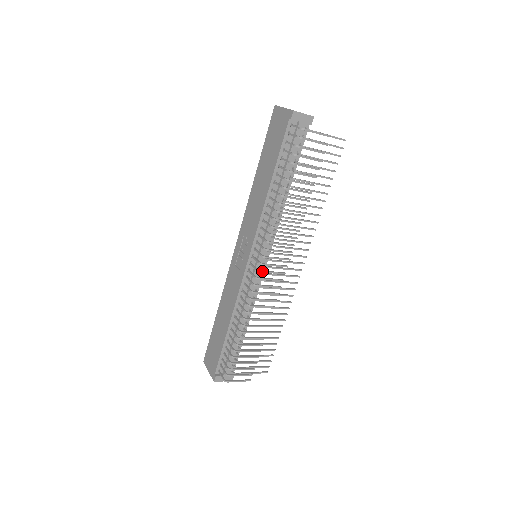
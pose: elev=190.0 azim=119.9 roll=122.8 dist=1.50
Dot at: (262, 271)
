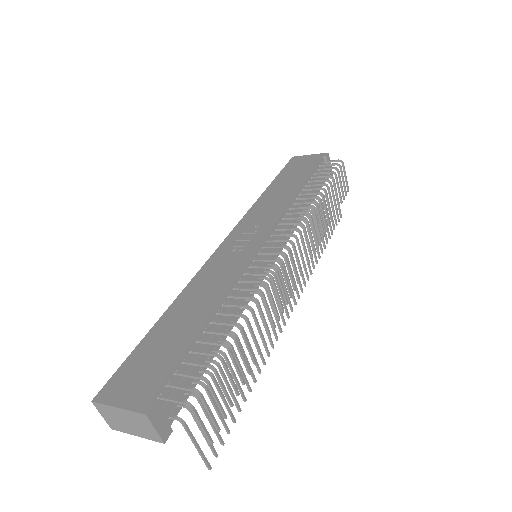
Dot at: (290, 250)
